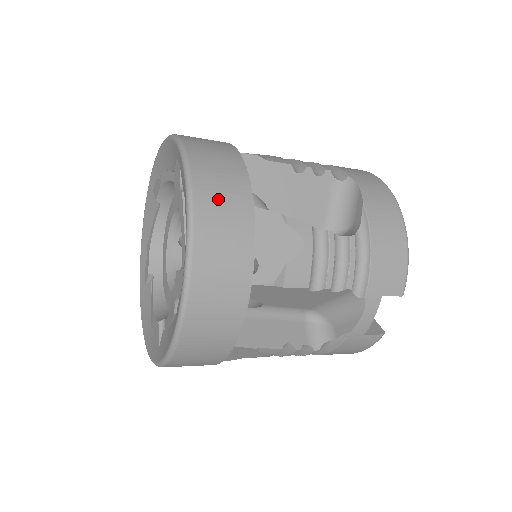
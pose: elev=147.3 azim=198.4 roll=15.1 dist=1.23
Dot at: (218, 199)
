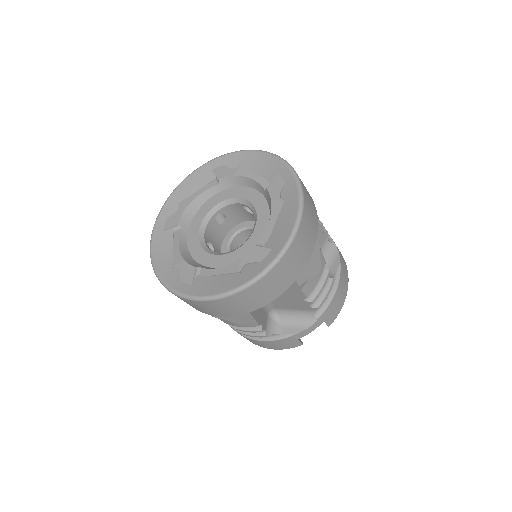
Dot at: (309, 221)
